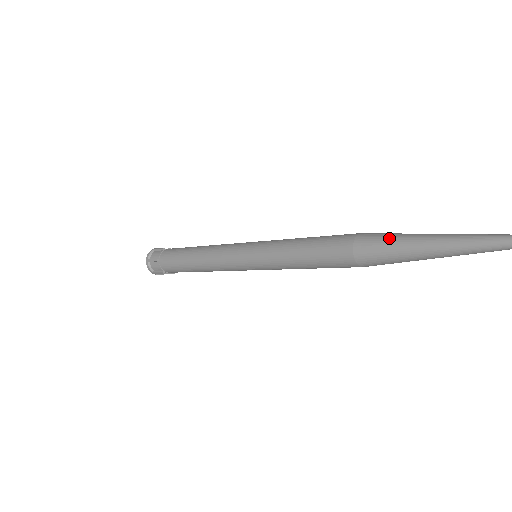
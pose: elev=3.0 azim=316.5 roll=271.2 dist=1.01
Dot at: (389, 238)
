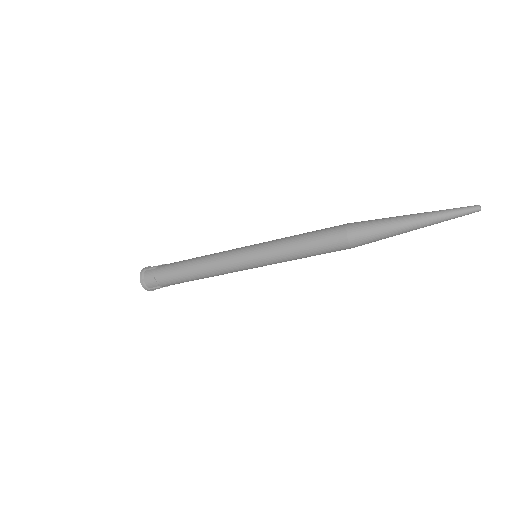
Dot at: (375, 219)
